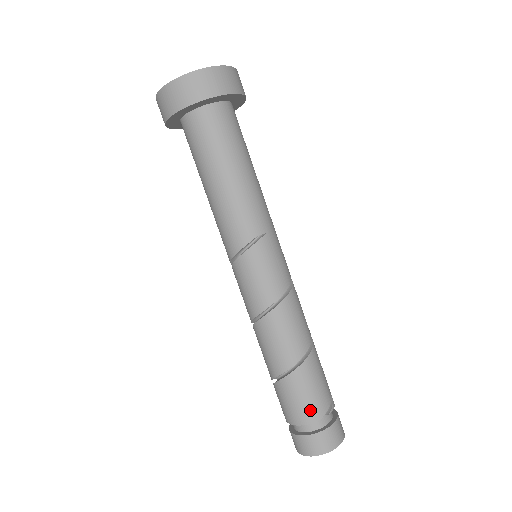
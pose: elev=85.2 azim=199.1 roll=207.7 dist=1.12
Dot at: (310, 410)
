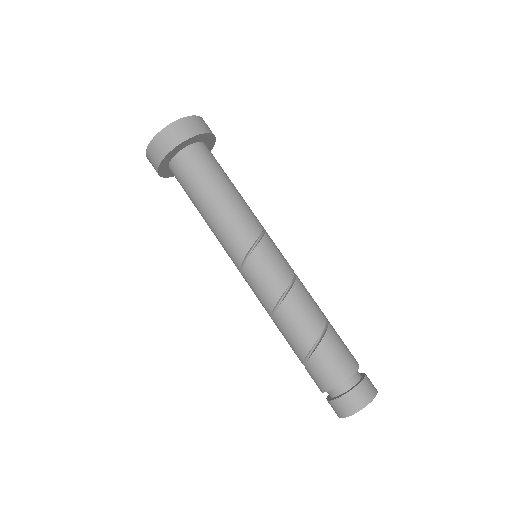
Dot at: (351, 360)
